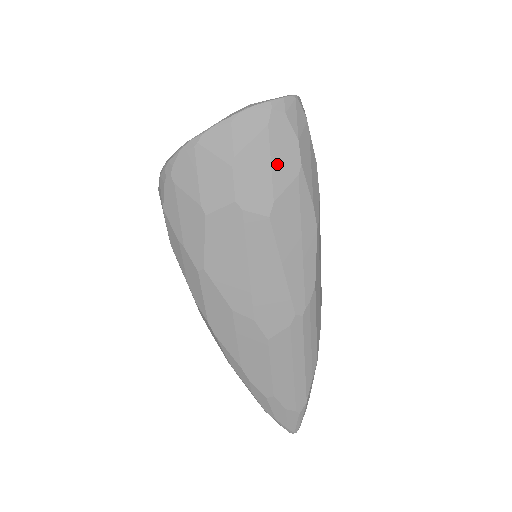
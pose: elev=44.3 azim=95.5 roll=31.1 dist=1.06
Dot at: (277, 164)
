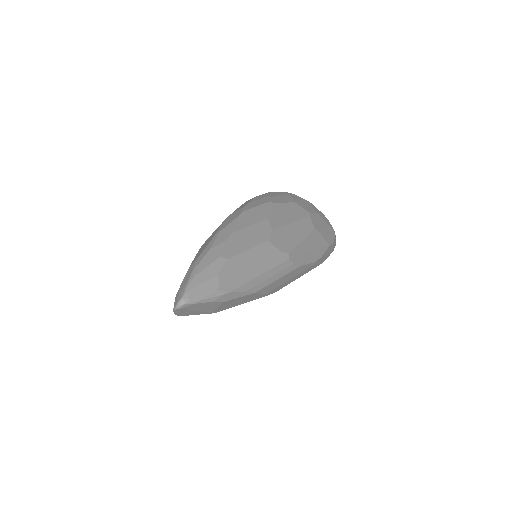
Dot at: (326, 232)
